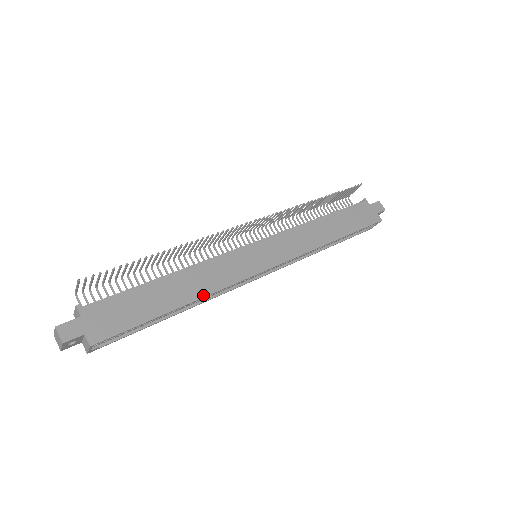
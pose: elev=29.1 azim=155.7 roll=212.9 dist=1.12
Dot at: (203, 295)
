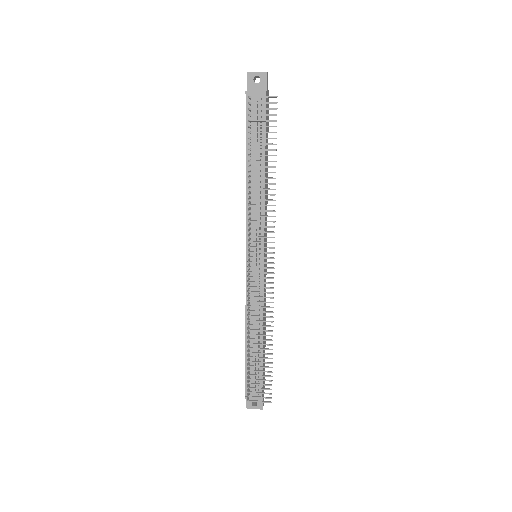
Dot at: occluded
